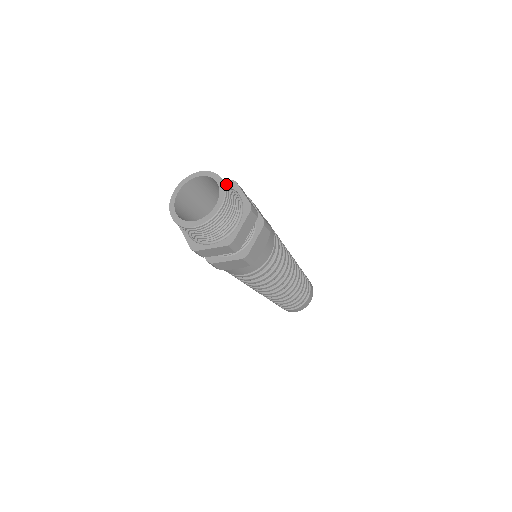
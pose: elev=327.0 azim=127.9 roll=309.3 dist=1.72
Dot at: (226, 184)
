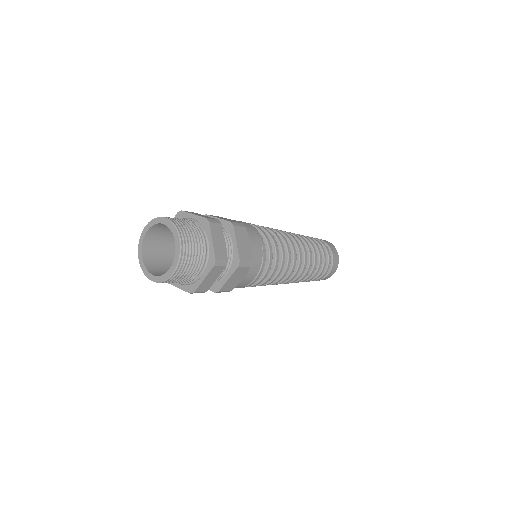
Dot at: (185, 244)
